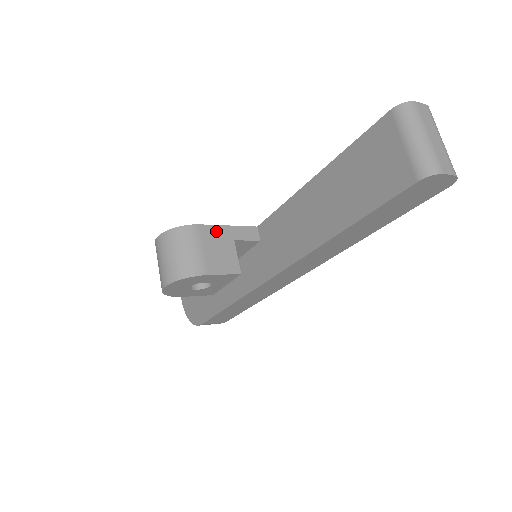
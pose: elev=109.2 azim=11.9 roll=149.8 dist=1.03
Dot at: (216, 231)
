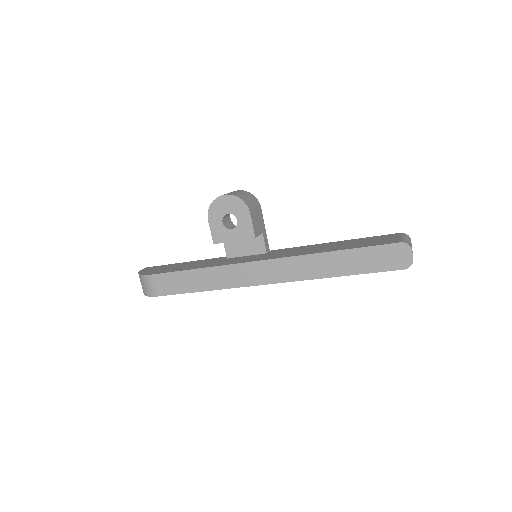
Dot at: (262, 220)
